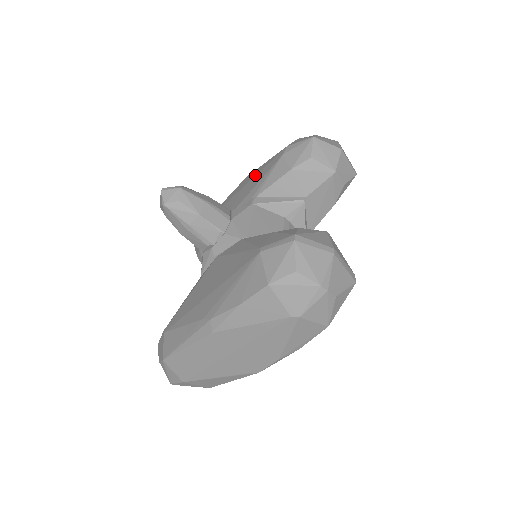
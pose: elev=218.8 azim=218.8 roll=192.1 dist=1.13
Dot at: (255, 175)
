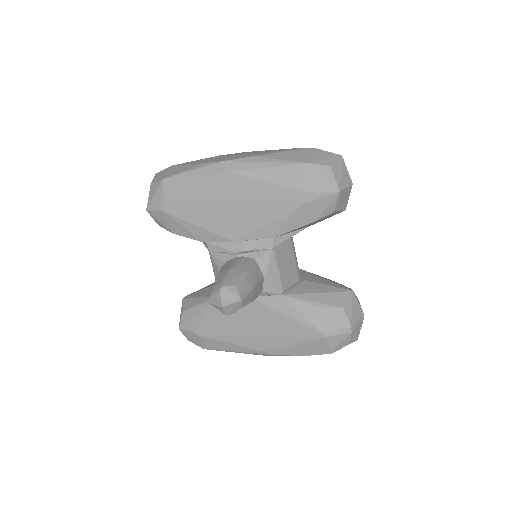
Dot at: (258, 198)
